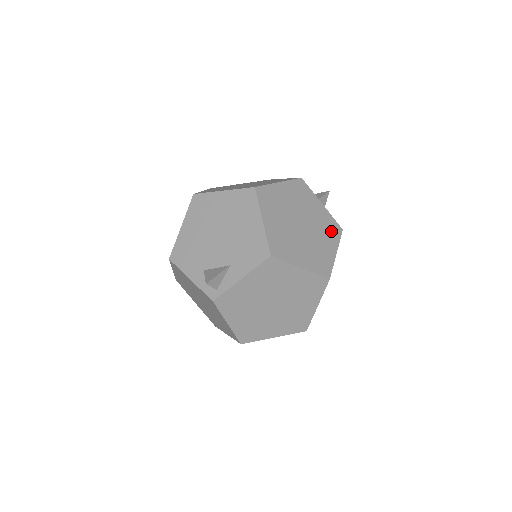
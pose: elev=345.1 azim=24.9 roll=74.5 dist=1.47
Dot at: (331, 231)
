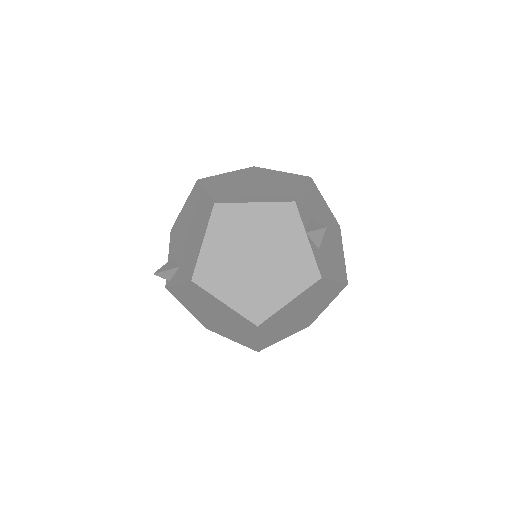
Dot at: (299, 275)
